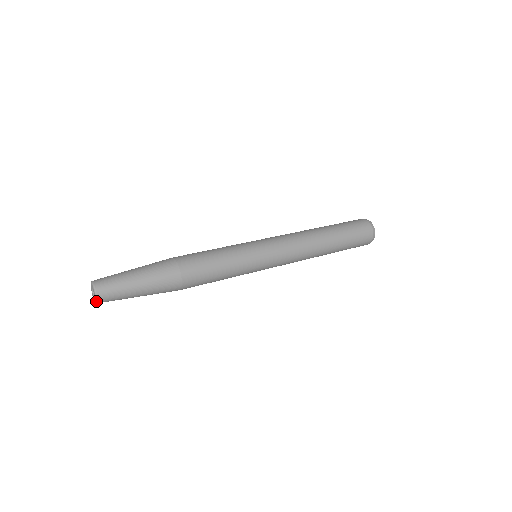
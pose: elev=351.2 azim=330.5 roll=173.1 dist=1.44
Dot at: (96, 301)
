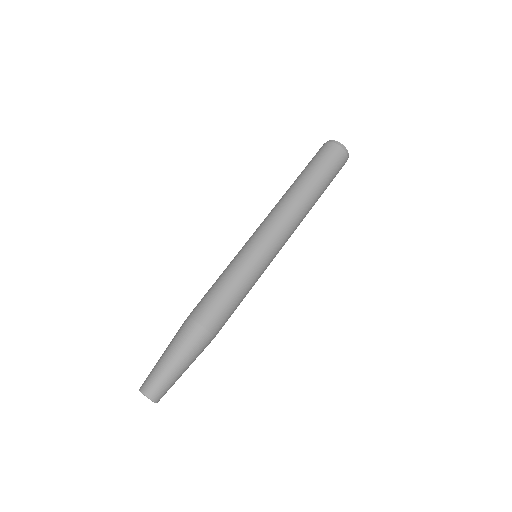
Dot at: (151, 400)
